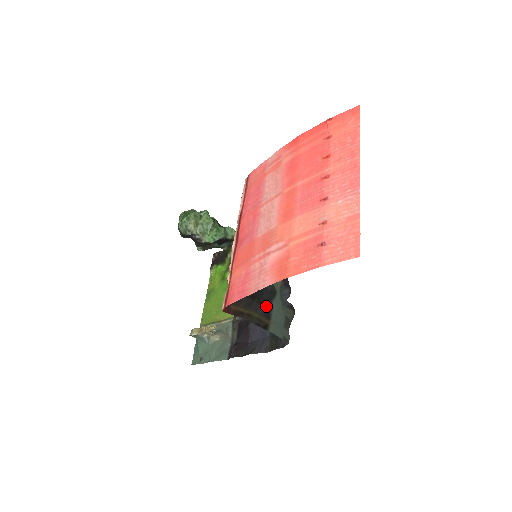
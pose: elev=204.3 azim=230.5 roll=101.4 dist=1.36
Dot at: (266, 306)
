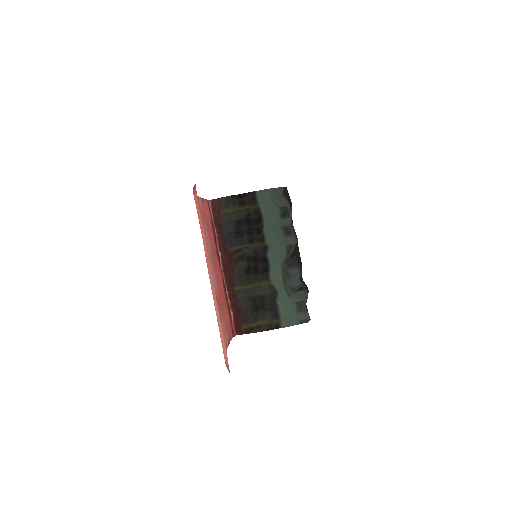
Dot at: (272, 309)
